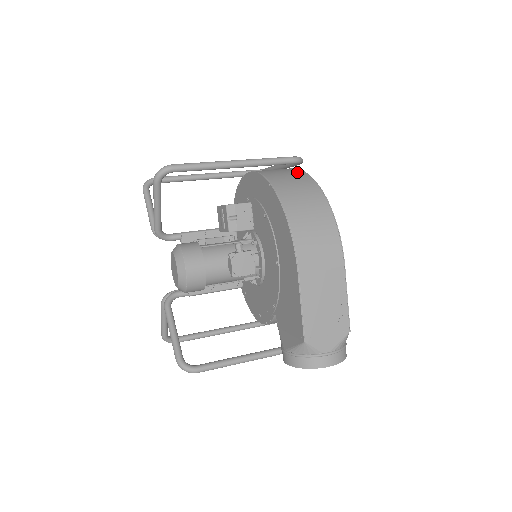
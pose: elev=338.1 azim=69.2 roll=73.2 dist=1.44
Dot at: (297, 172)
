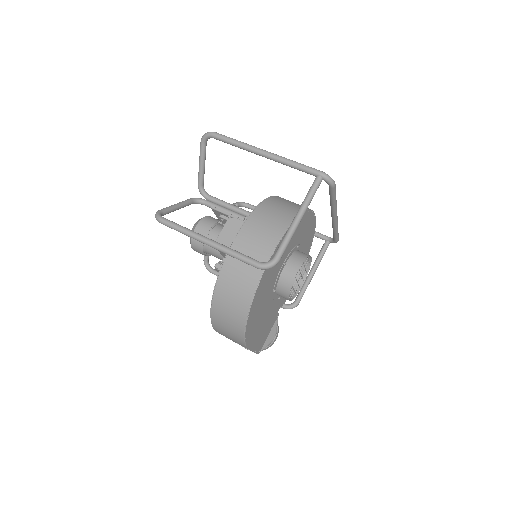
Dot at: (250, 282)
